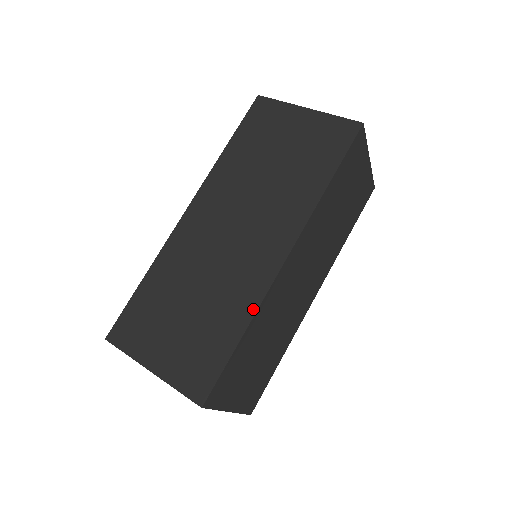
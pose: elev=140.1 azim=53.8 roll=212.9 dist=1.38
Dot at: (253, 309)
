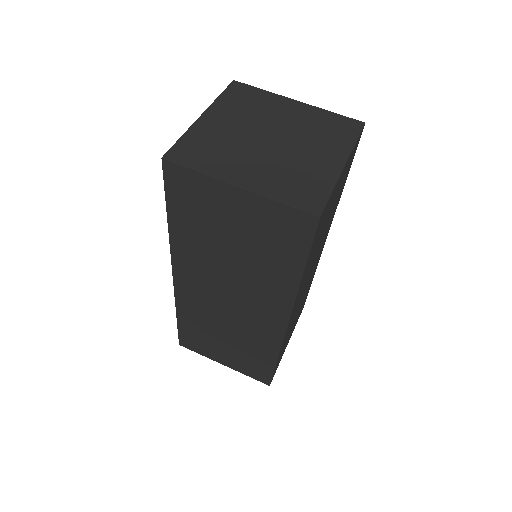
Dot at: (276, 350)
